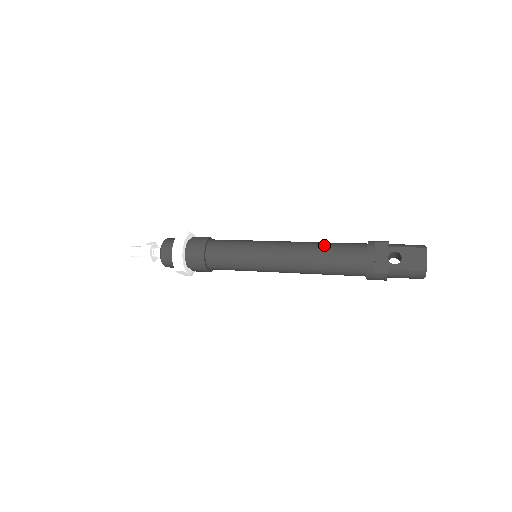
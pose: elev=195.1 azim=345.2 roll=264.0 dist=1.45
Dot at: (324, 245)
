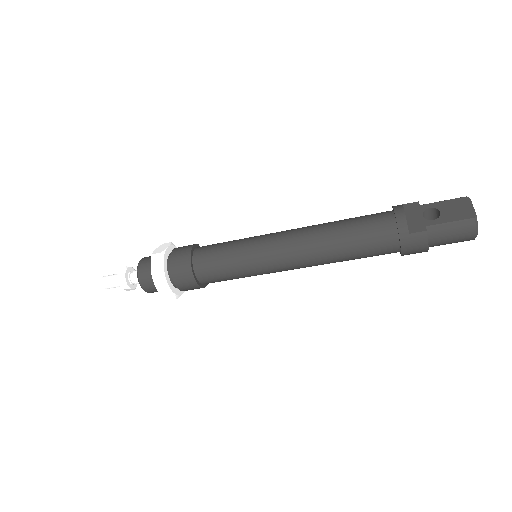
Dot at: (339, 220)
